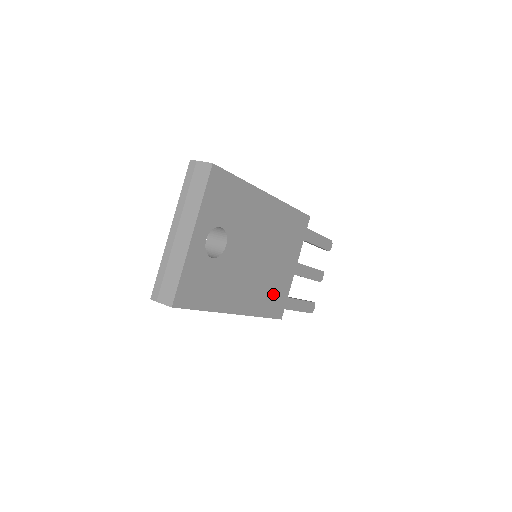
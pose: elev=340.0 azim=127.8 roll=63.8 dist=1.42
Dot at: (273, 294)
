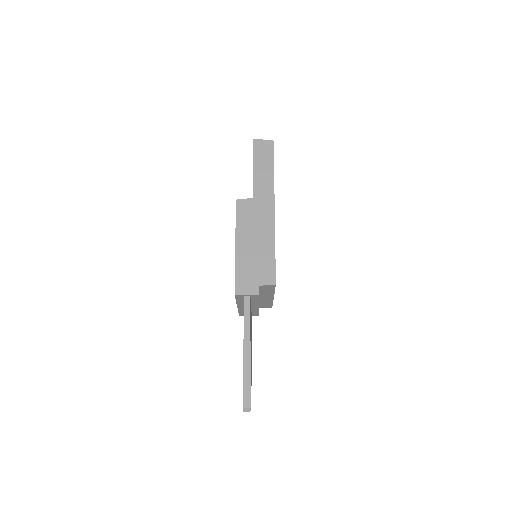
Dot at: occluded
